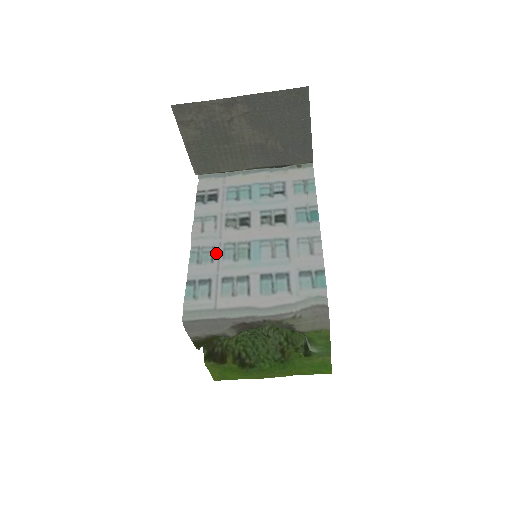
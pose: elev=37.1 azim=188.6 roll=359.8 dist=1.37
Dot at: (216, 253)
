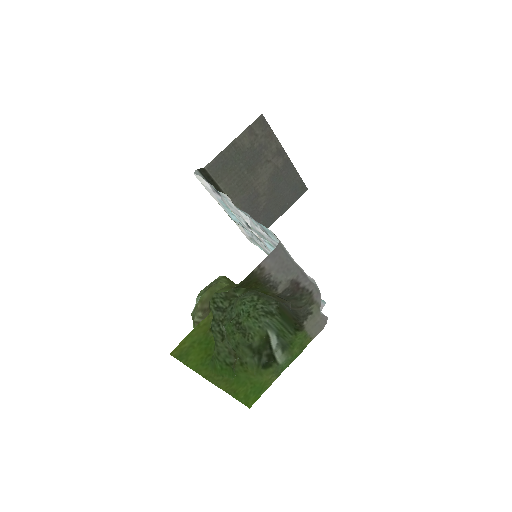
Dot at: (254, 225)
